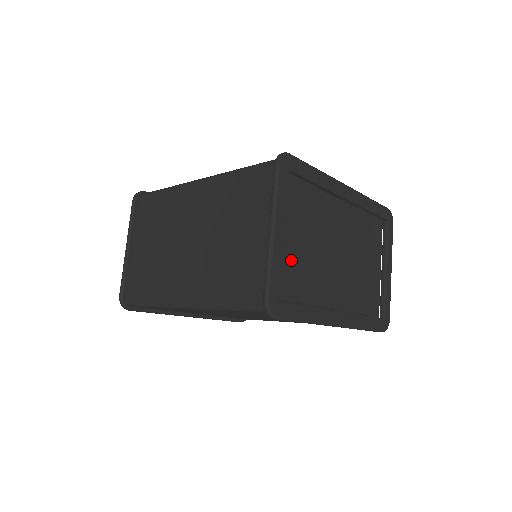
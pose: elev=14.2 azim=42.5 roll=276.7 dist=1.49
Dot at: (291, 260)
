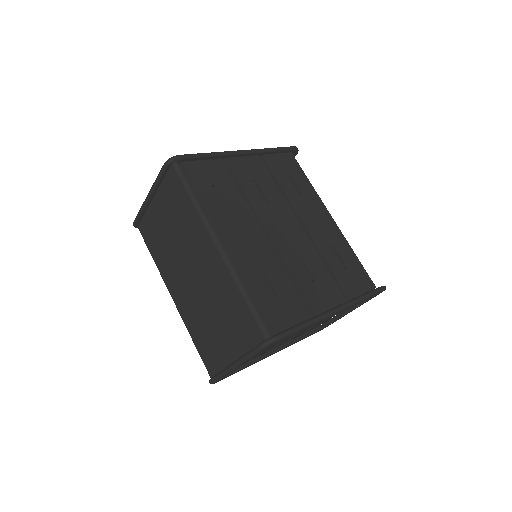
Dot at: occluded
